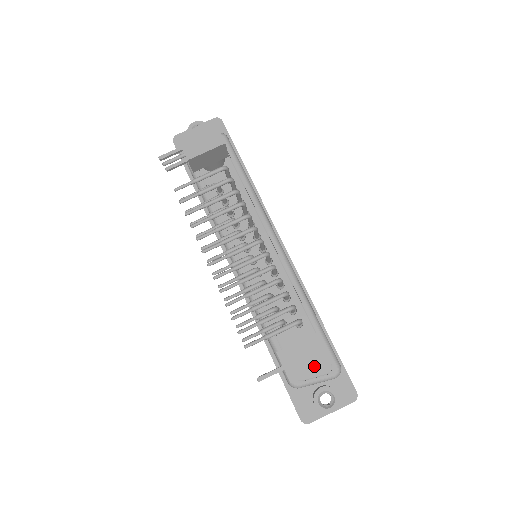
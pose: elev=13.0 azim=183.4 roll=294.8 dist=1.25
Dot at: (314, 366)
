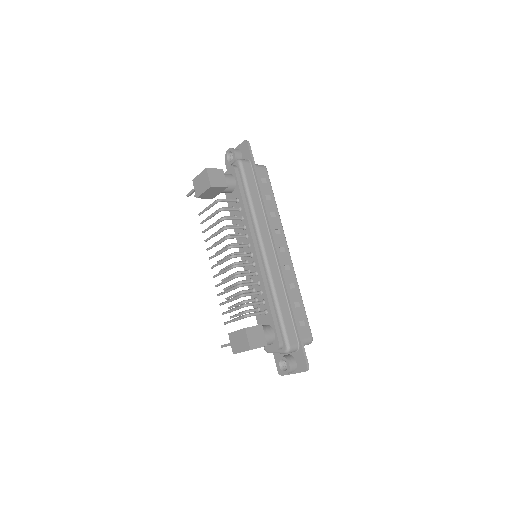
Dot at: (242, 348)
